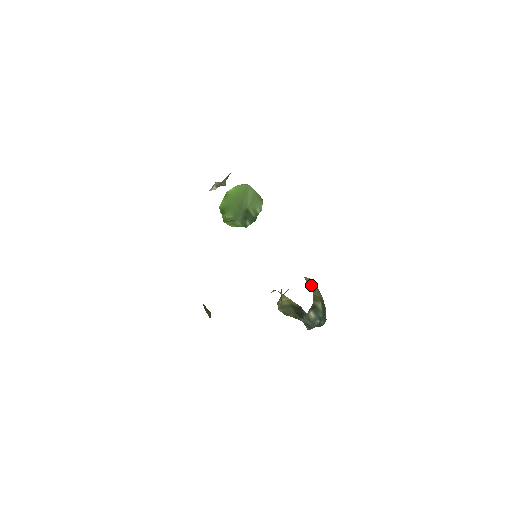
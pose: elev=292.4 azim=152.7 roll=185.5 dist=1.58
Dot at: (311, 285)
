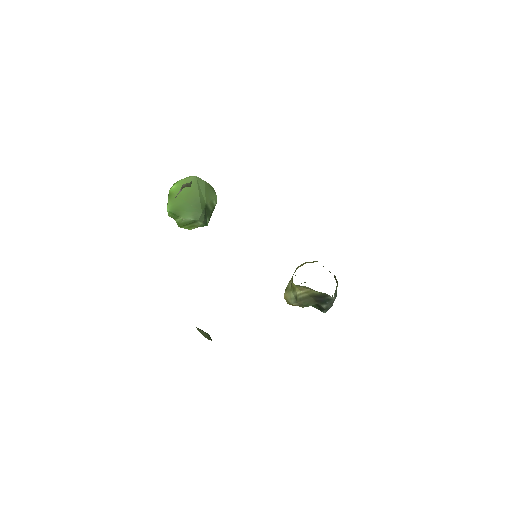
Dot at: occluded
